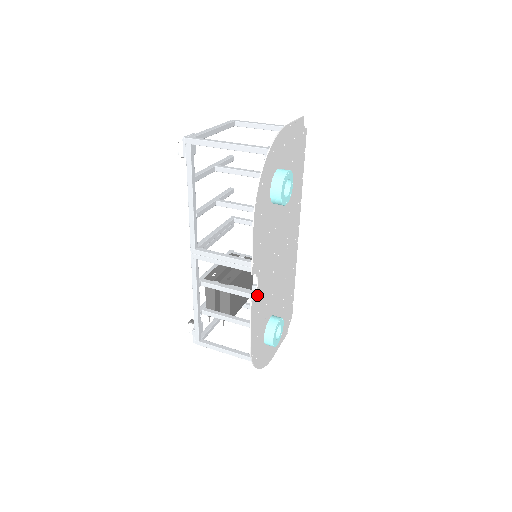
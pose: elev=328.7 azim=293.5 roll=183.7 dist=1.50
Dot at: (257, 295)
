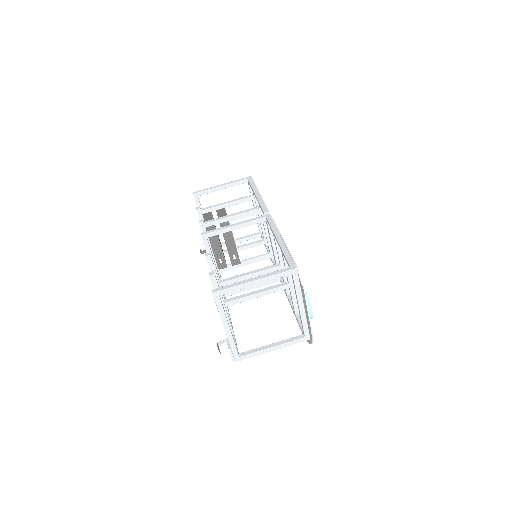
Dot at: occluded
